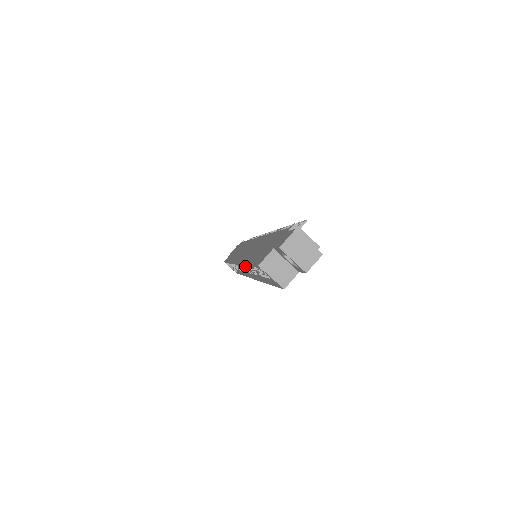
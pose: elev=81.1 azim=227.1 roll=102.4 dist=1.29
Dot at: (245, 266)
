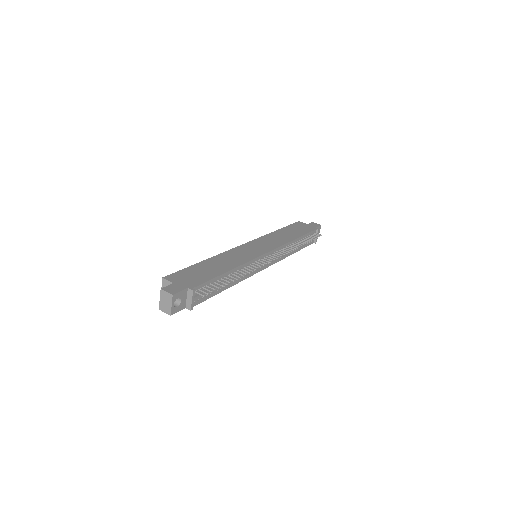
Dot at: occluded
